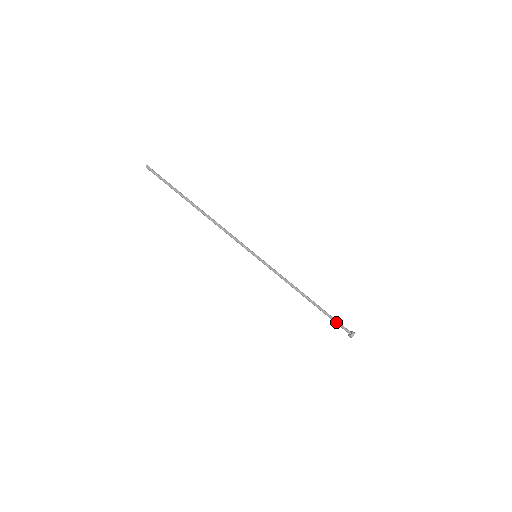
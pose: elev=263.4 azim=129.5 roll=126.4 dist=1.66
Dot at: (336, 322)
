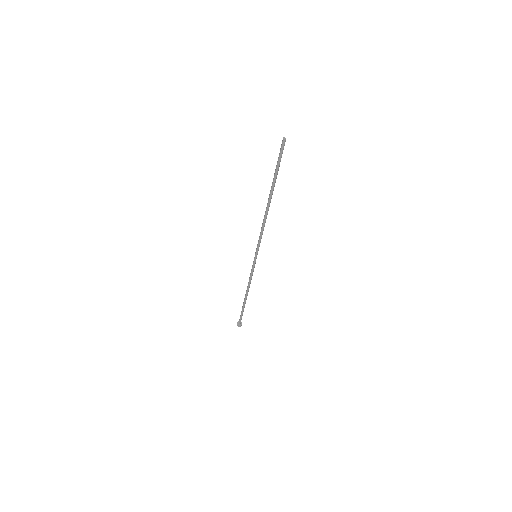
Dot at: (242, 315)
